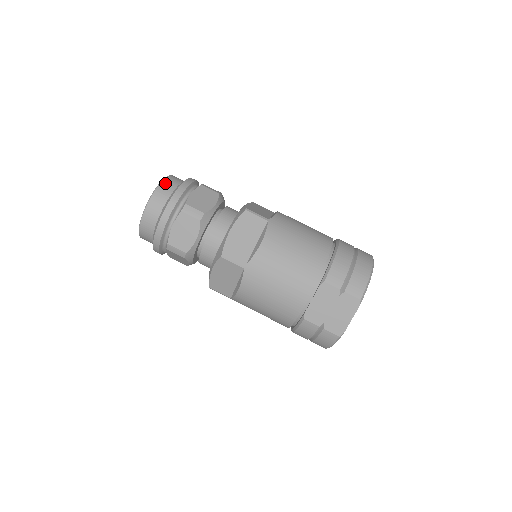
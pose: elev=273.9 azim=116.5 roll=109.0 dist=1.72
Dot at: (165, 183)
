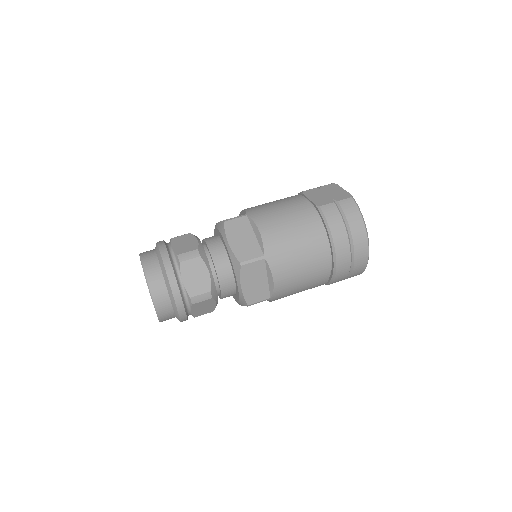
Dot at: occluded
